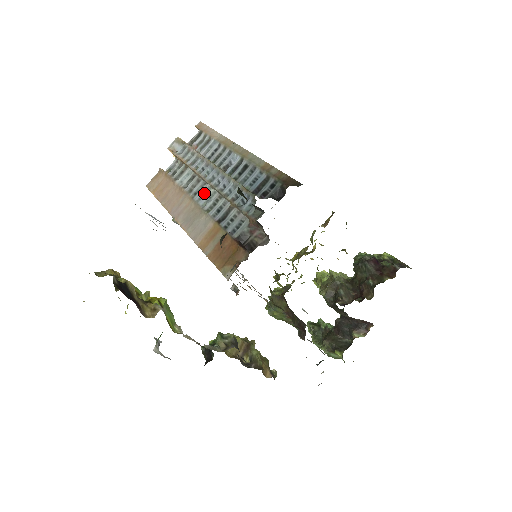
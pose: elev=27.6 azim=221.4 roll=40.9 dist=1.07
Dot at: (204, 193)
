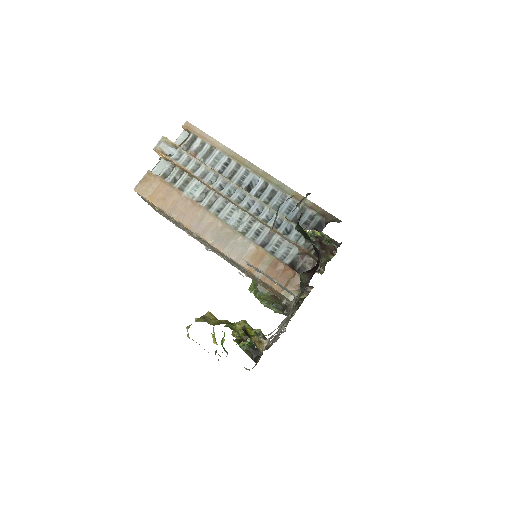
Dot at: (230, 212)
